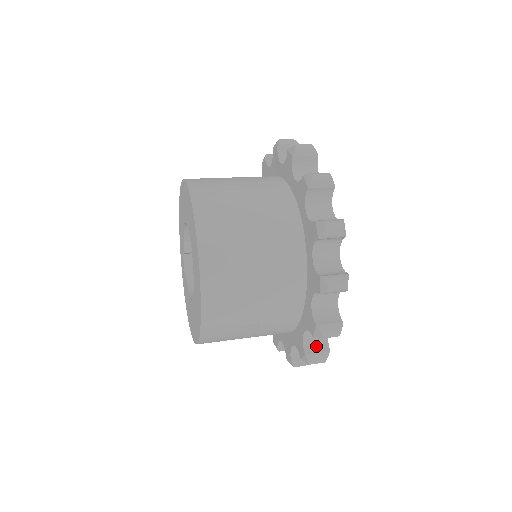
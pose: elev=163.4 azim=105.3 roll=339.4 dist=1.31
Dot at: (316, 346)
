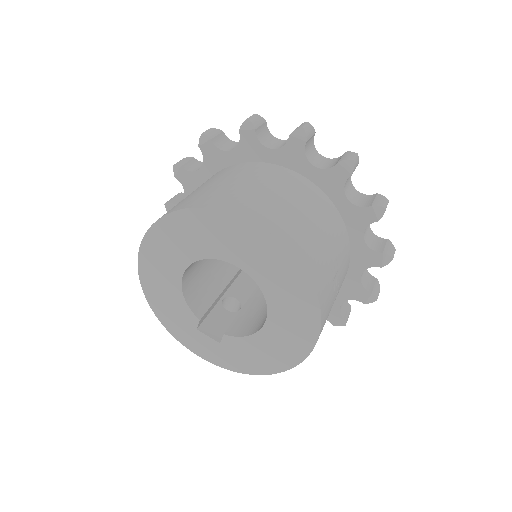
Dot at: (378, 244)
